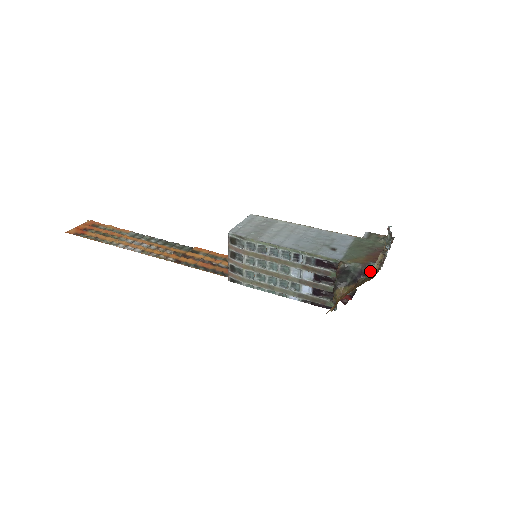
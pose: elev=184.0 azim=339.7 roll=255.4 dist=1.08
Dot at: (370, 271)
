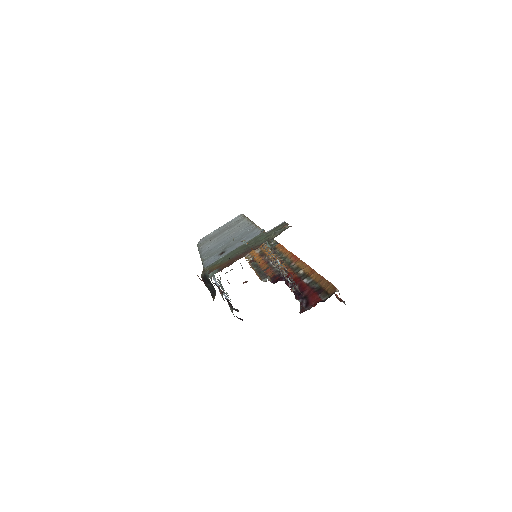
Dot at: occluded
